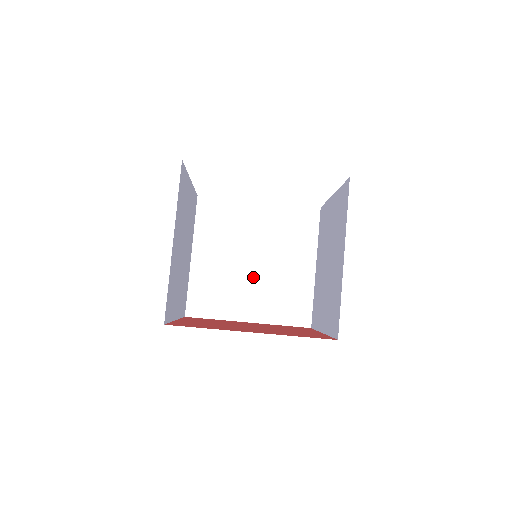
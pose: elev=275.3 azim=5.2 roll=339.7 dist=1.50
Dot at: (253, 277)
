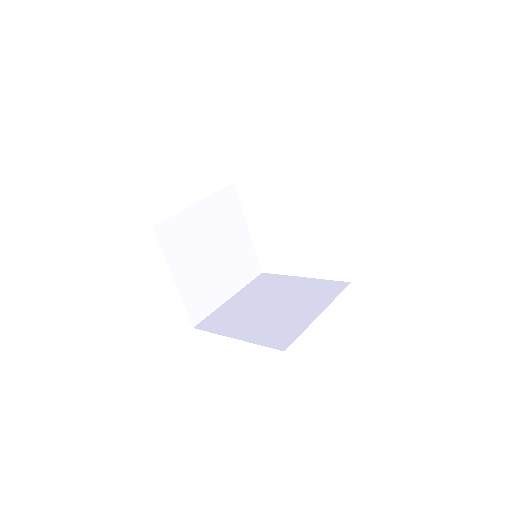
Dot at: (263, 313)
